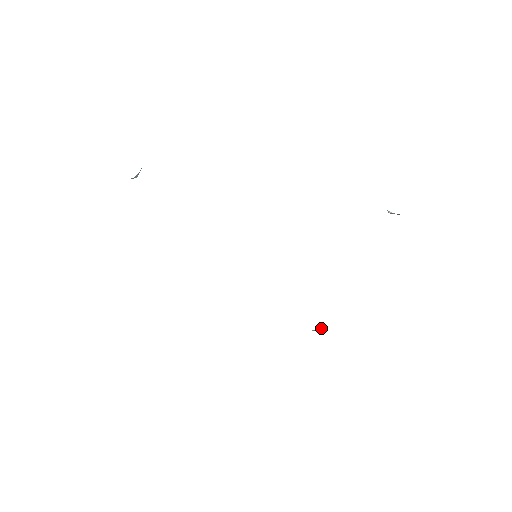
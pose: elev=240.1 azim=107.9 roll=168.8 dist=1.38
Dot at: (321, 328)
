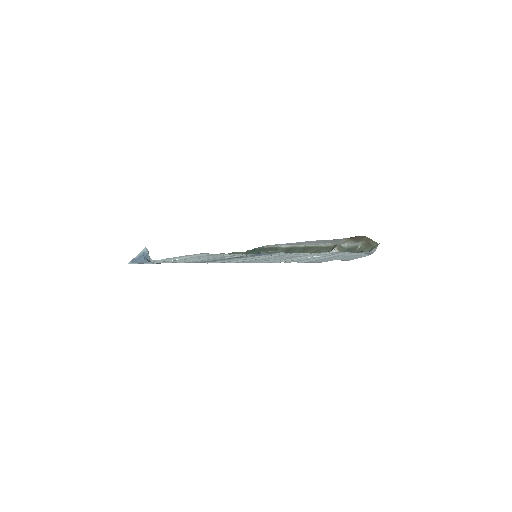
Dot at: (337, 245)
